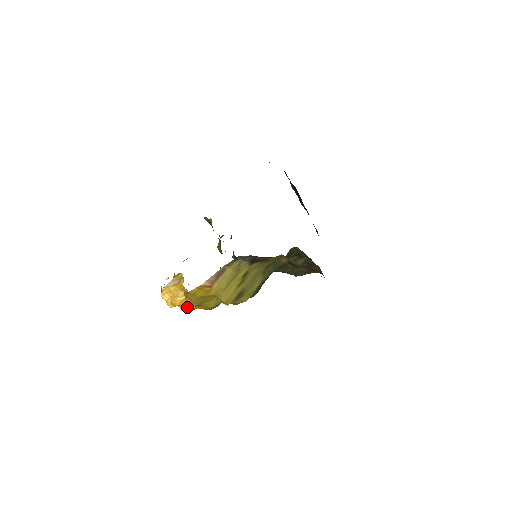
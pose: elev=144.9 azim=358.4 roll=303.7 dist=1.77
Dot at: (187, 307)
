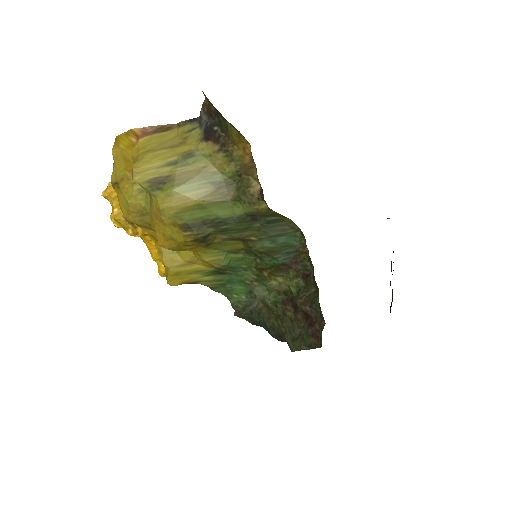
Dot at: (114, 204)
